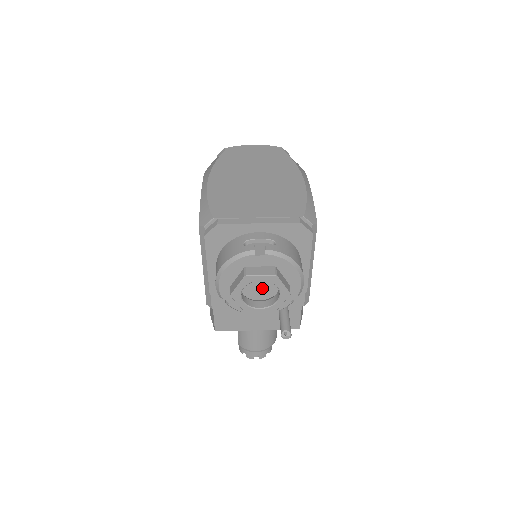
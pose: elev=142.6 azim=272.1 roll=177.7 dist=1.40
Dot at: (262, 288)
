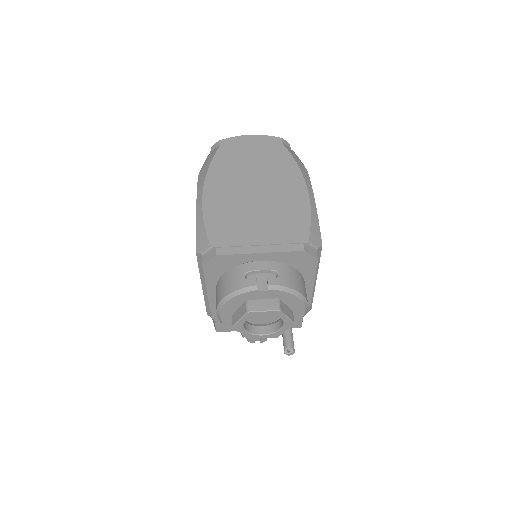
Dot at: (265, 315)
